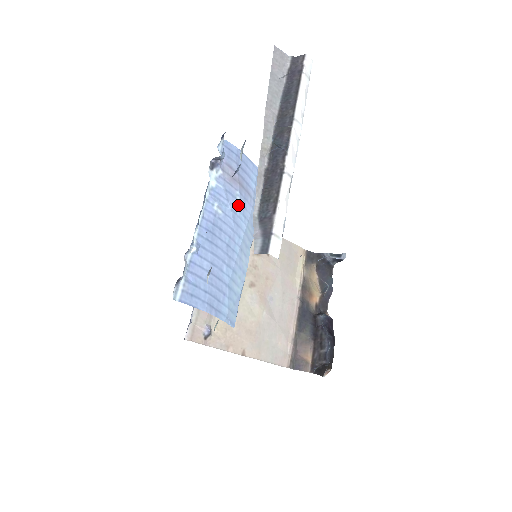
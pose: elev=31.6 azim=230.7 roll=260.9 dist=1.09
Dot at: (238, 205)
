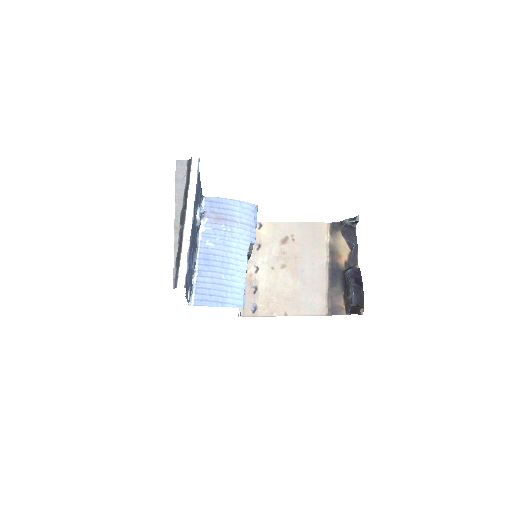
Dot at: (225, 233)
